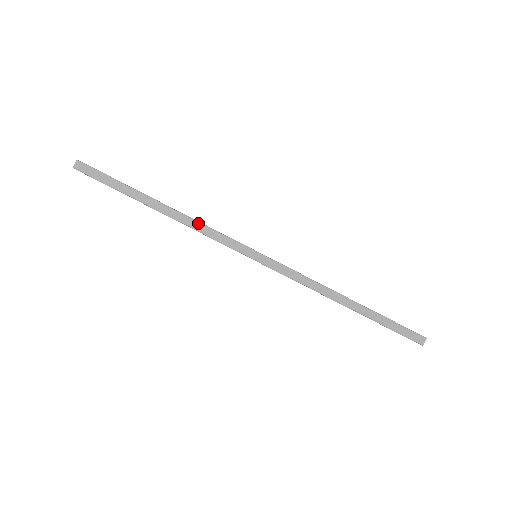
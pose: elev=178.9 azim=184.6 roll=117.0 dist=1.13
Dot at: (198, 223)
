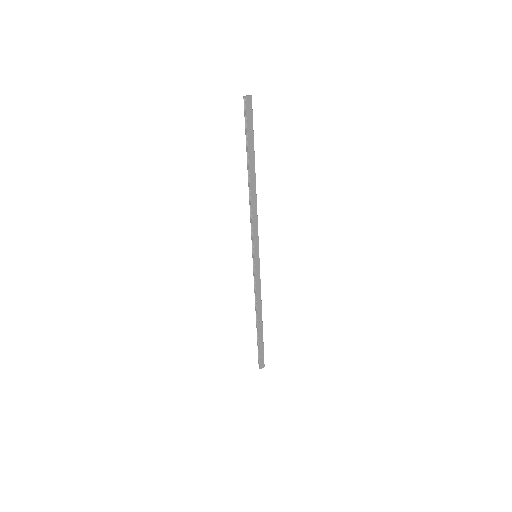
Dot at: (256, 209)
